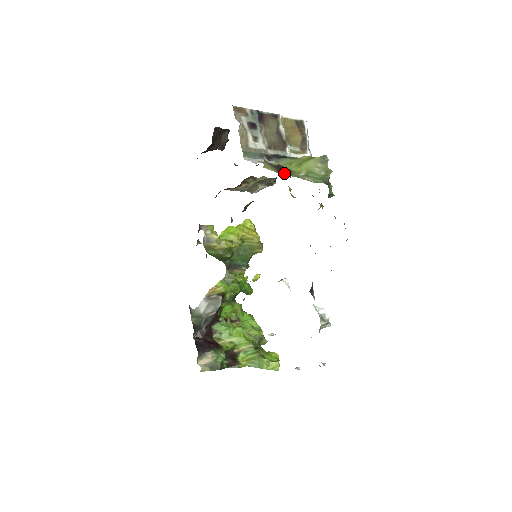
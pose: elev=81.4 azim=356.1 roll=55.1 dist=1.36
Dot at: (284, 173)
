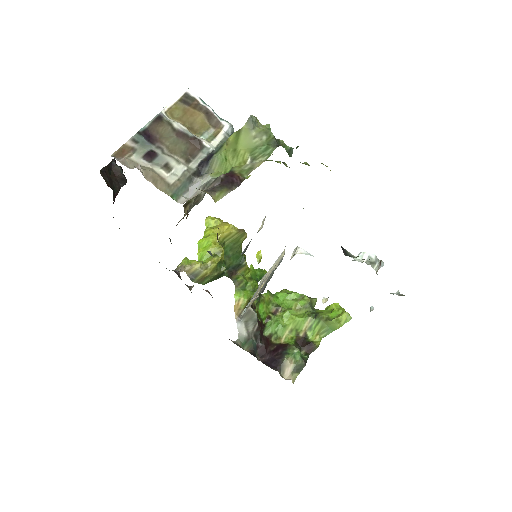
Dot at: (236, 183)
